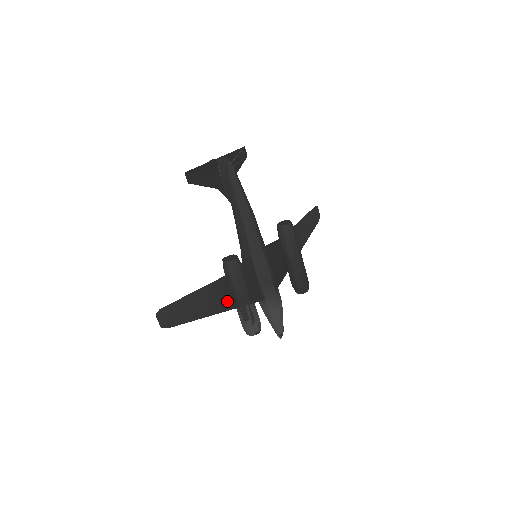
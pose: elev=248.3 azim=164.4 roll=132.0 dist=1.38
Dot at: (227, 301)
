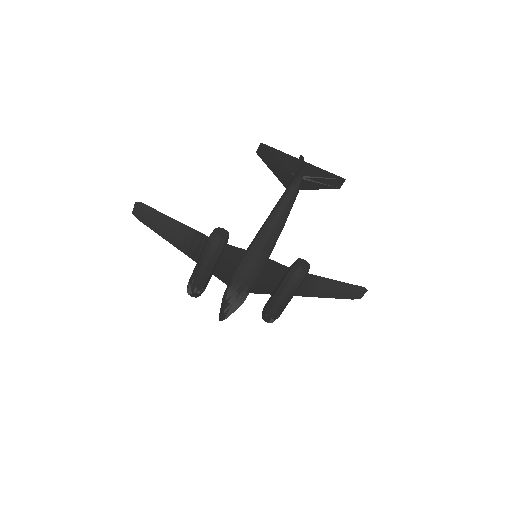
Dot at: (197, 254)
